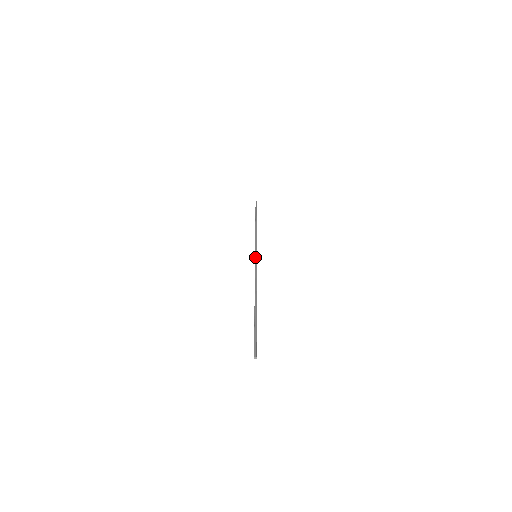
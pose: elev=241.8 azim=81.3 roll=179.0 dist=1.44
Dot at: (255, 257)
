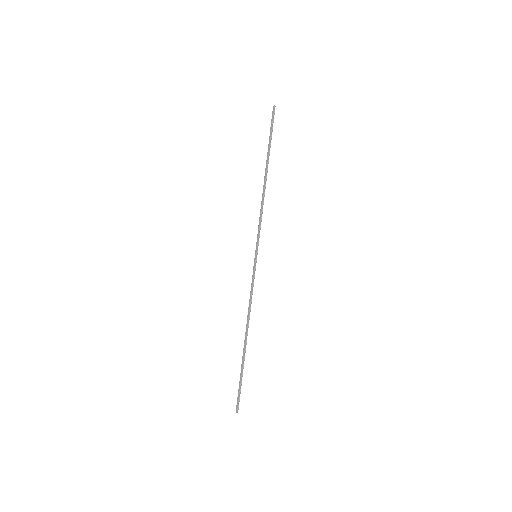
Dot at: (256, 261)
